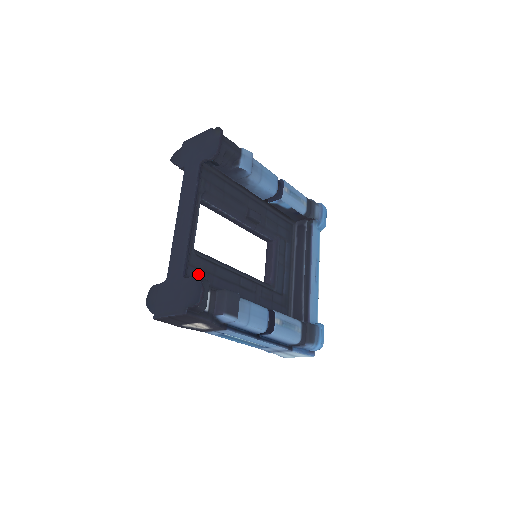
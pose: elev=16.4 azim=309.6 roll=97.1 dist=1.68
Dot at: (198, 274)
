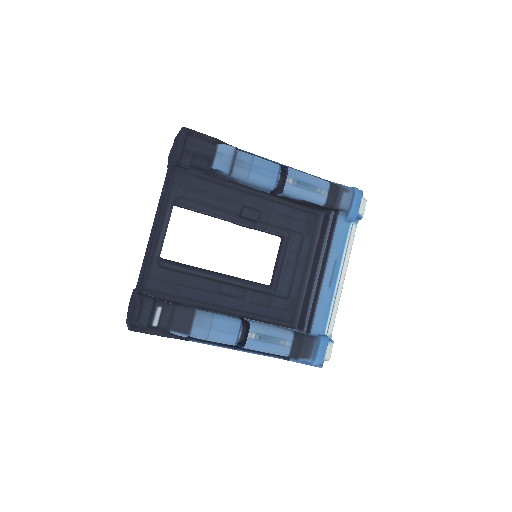
Dot at: (160, 286)
